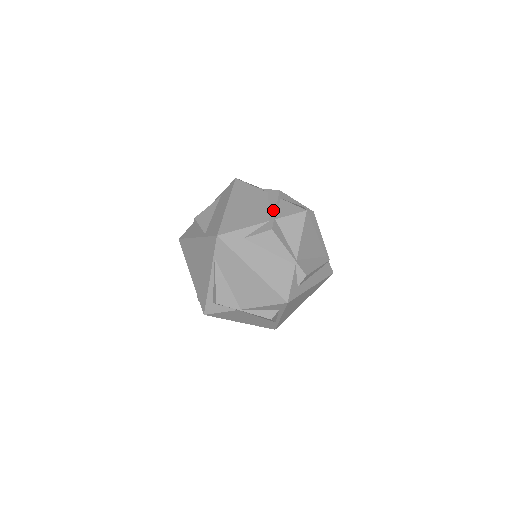
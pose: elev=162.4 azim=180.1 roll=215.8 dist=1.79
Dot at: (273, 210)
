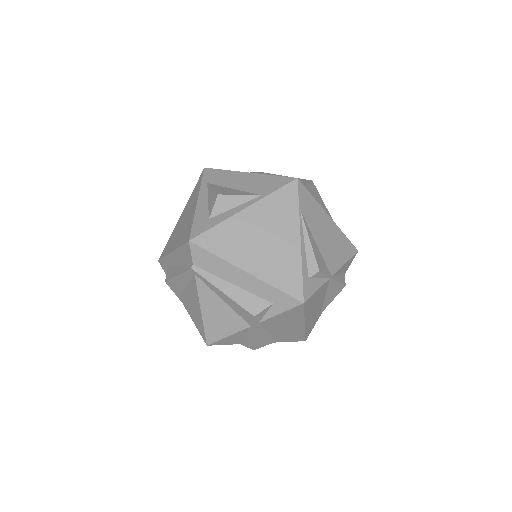
Dot at: occluded
